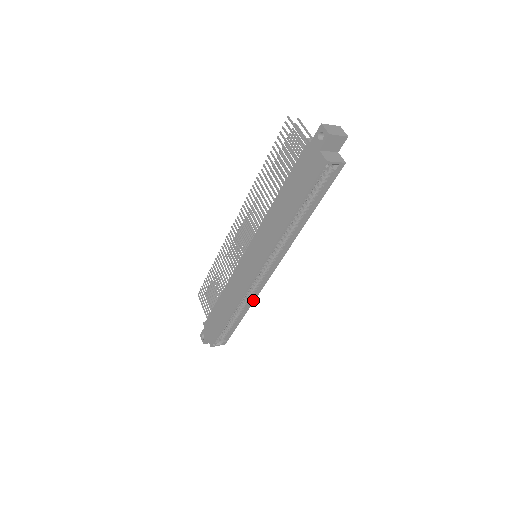
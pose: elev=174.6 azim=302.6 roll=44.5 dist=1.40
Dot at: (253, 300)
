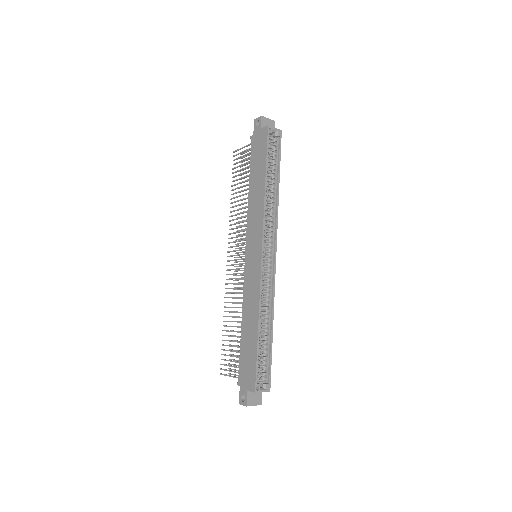
Dot at: (273, 300)
